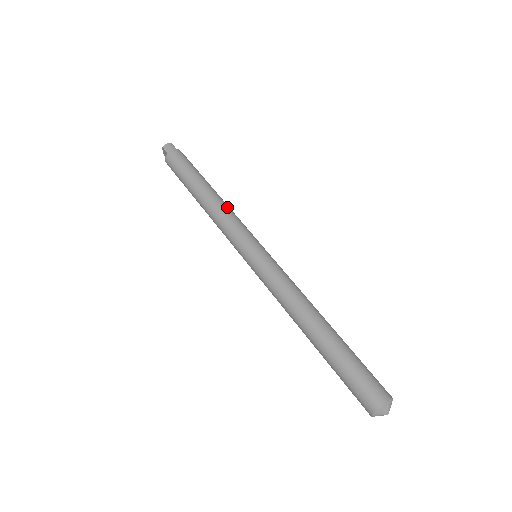
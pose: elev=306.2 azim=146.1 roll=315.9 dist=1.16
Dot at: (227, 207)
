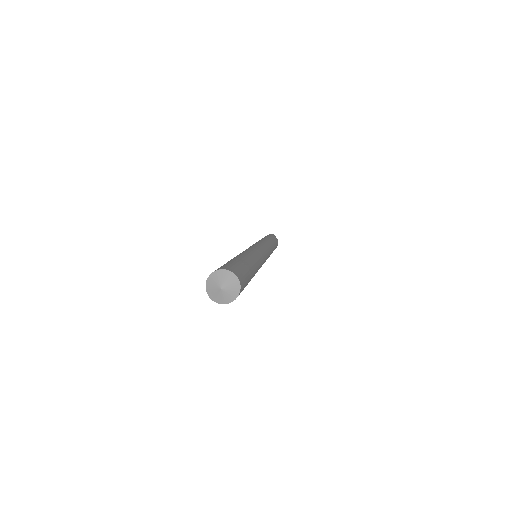
Dot at: (269, 243)
